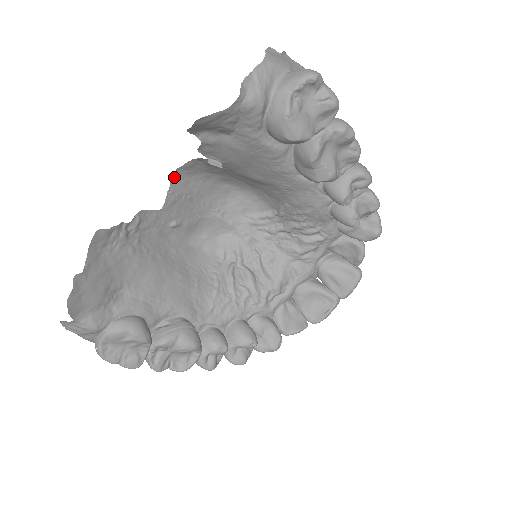
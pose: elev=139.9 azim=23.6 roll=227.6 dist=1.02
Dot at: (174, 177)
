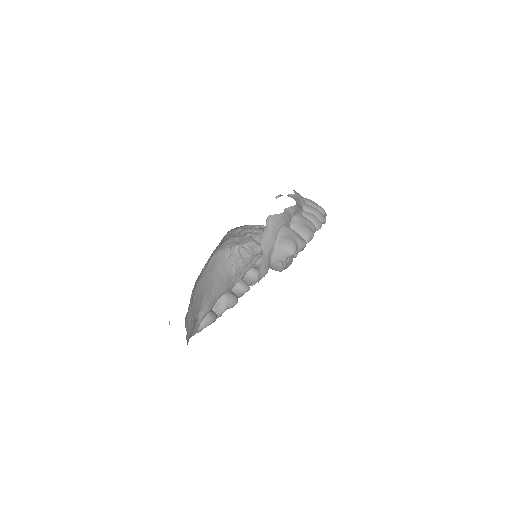
Dot at: (206, 265)
